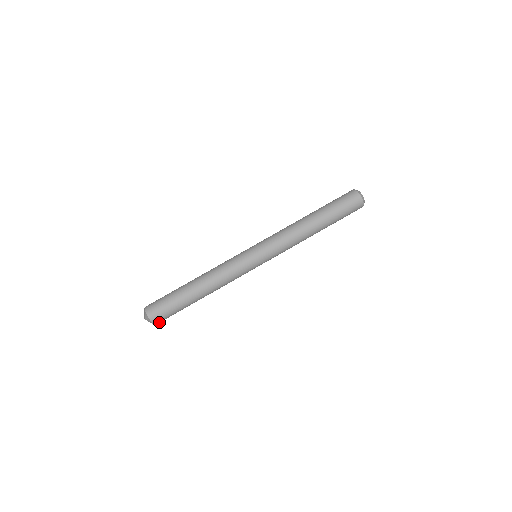
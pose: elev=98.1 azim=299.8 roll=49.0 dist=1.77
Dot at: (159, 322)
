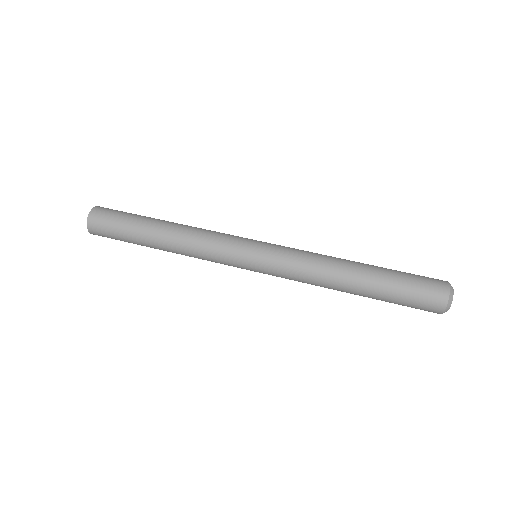
Dot at: (95, 232)
